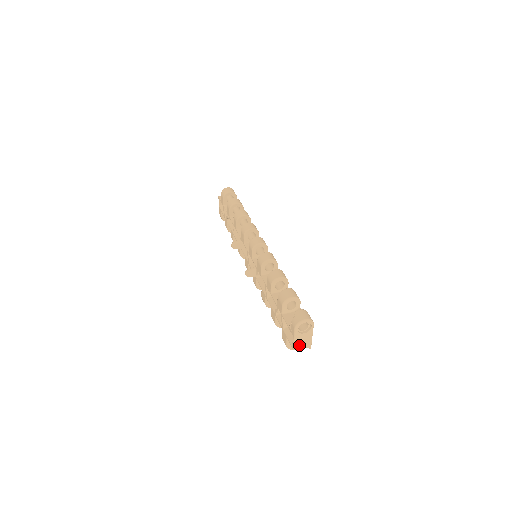
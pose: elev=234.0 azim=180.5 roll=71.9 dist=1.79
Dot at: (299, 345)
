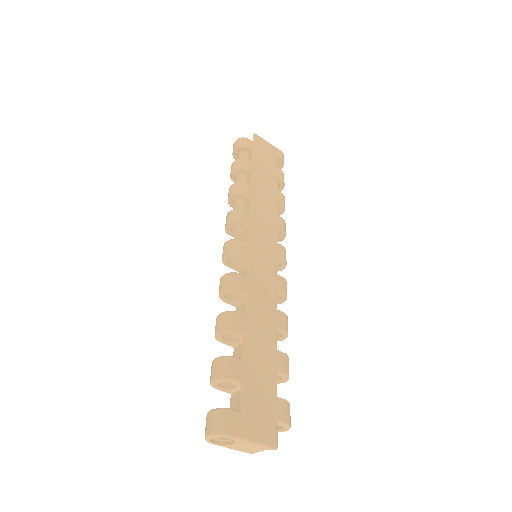
Dot at: (251, 450)
